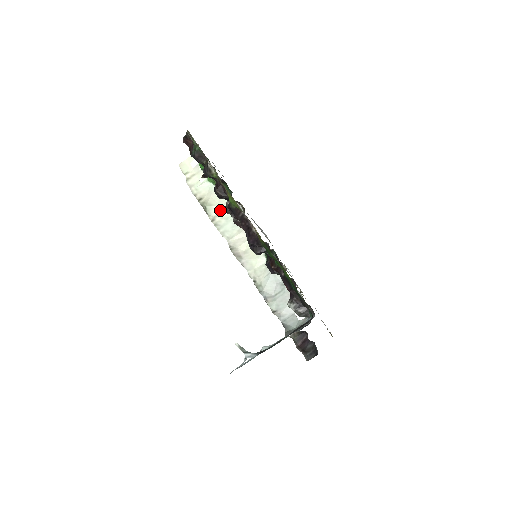
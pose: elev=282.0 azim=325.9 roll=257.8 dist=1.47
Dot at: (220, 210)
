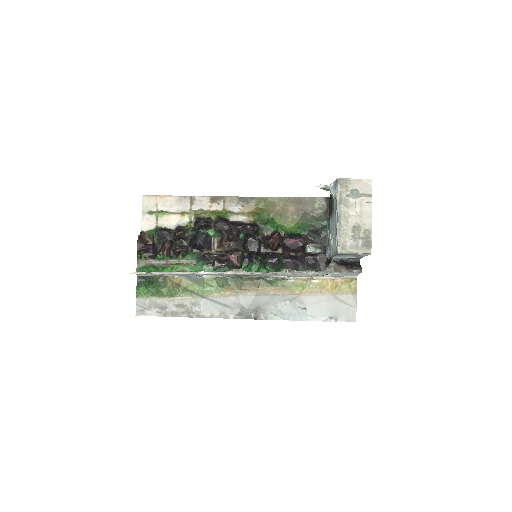
Dot at: occluded
